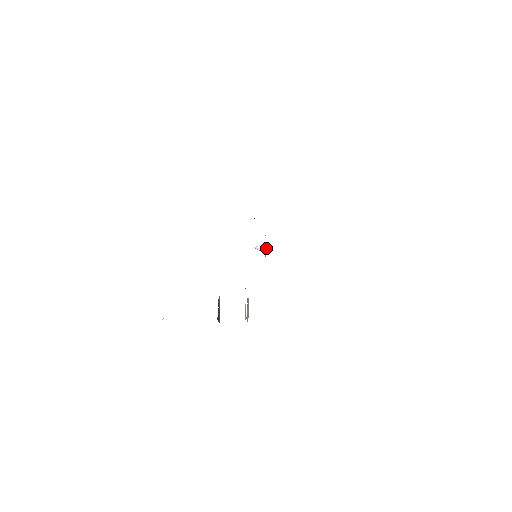
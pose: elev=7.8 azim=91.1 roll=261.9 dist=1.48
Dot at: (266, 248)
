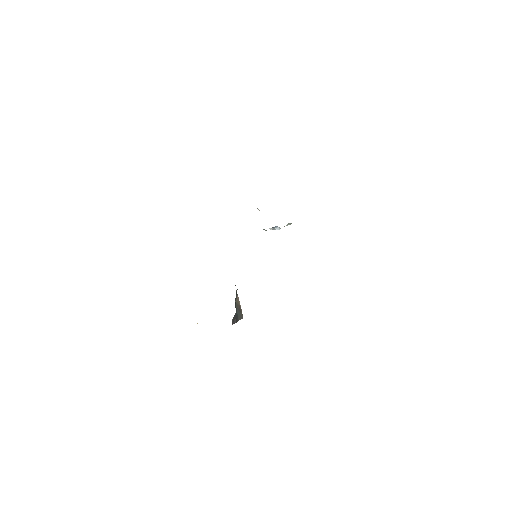
Dot at: (278, 229)
